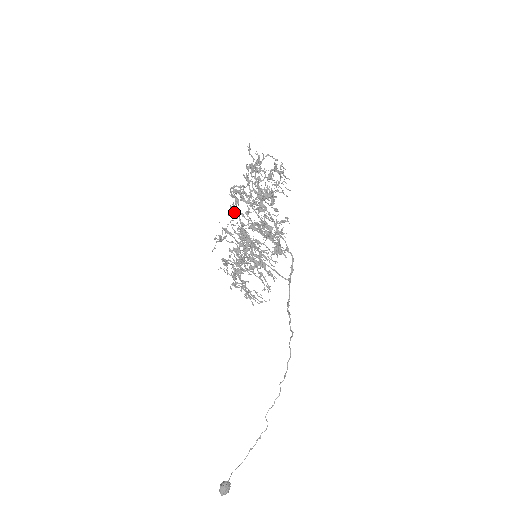
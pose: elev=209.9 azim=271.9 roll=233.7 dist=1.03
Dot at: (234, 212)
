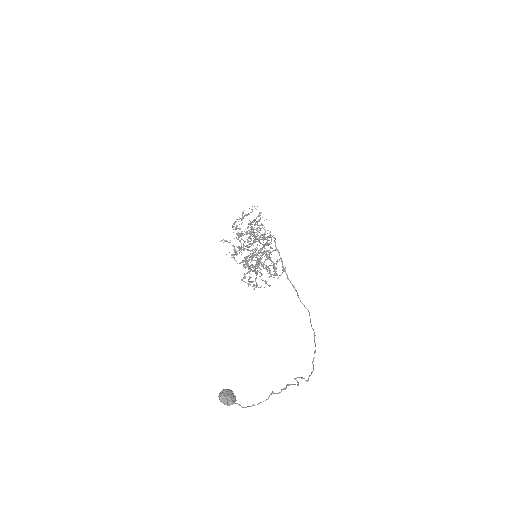
Dot at: occluded
